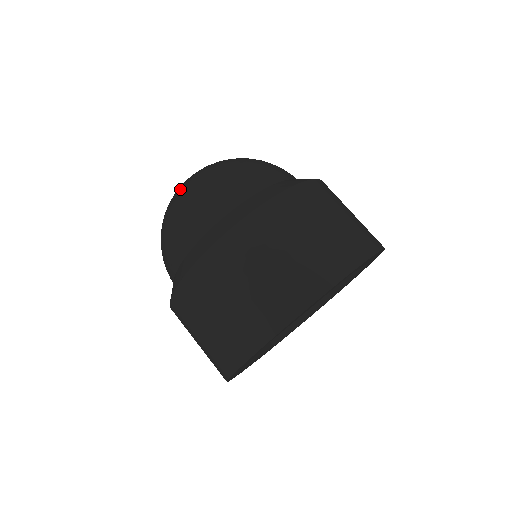
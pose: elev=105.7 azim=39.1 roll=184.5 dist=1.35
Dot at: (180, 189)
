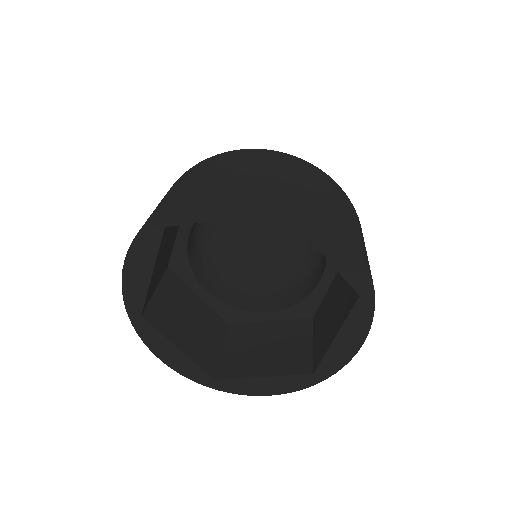
Dot at: occluded
